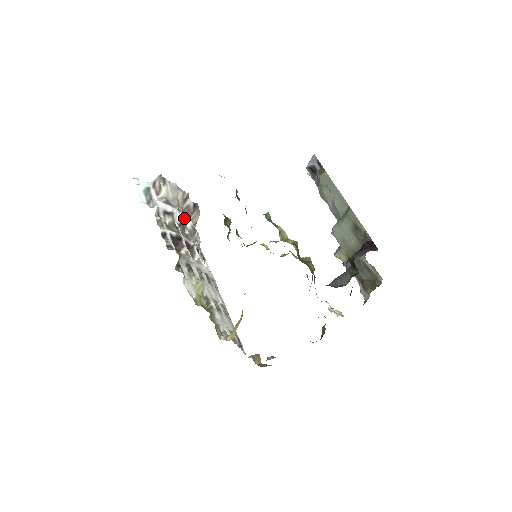
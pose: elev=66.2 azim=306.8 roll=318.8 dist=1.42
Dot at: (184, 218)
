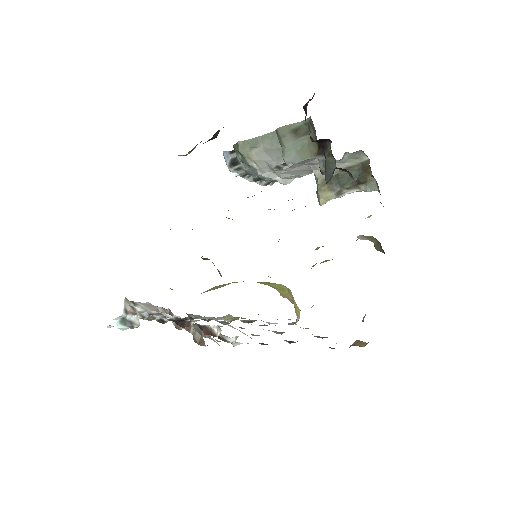
Dot at: occluded
